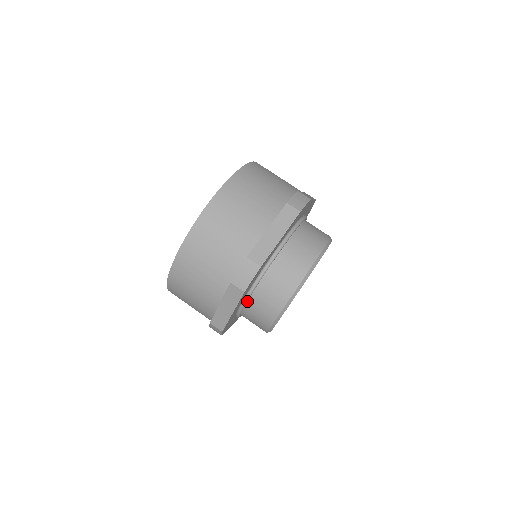
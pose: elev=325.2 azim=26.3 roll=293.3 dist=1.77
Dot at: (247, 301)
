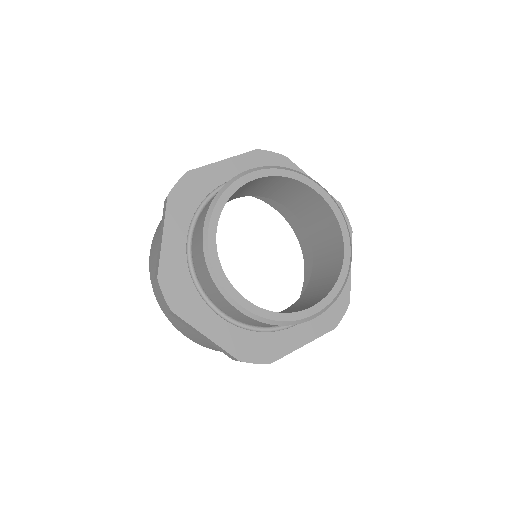
Dot at: (193, 240)
